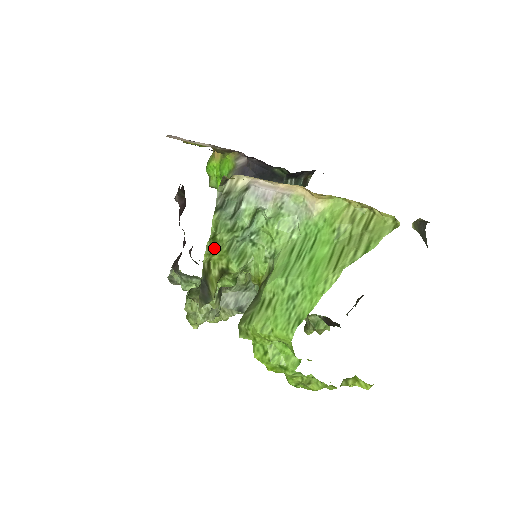
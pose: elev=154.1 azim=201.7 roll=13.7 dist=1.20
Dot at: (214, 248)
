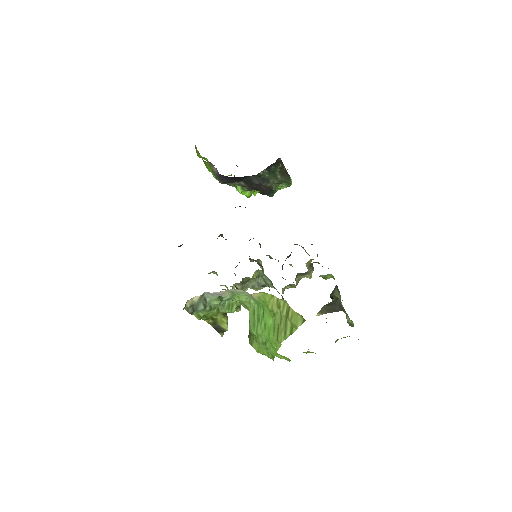
Dot at: (208, 318)
